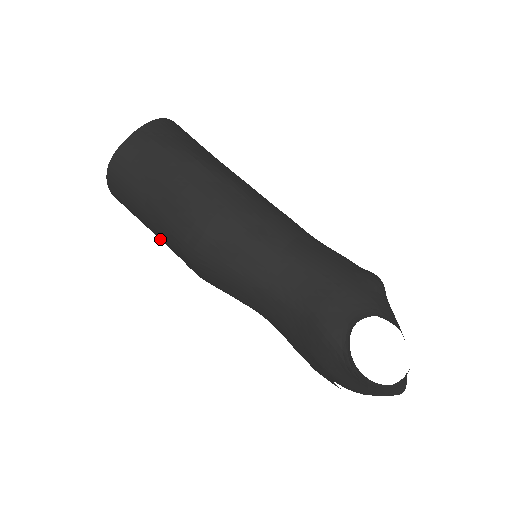
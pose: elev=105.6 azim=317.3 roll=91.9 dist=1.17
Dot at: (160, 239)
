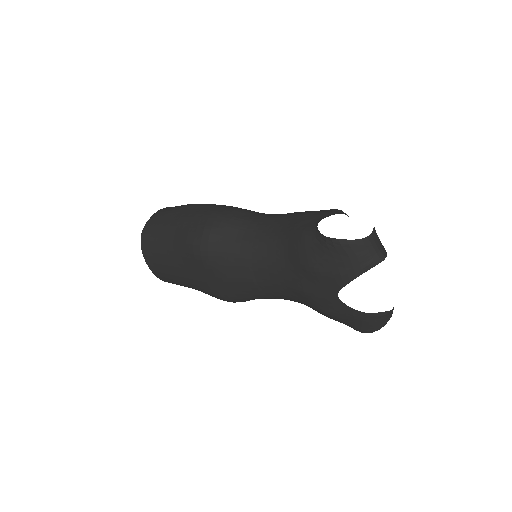
Dot at: (185, 277)
